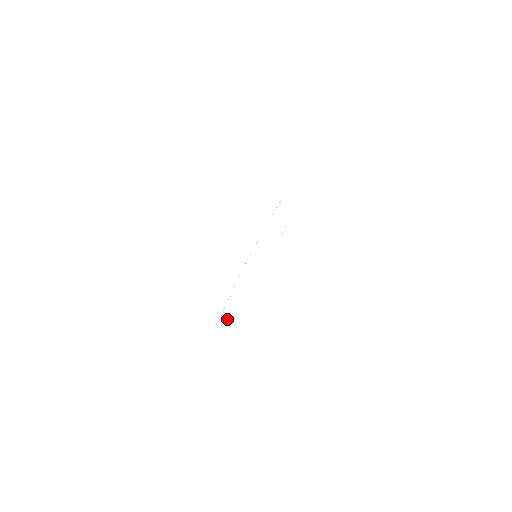
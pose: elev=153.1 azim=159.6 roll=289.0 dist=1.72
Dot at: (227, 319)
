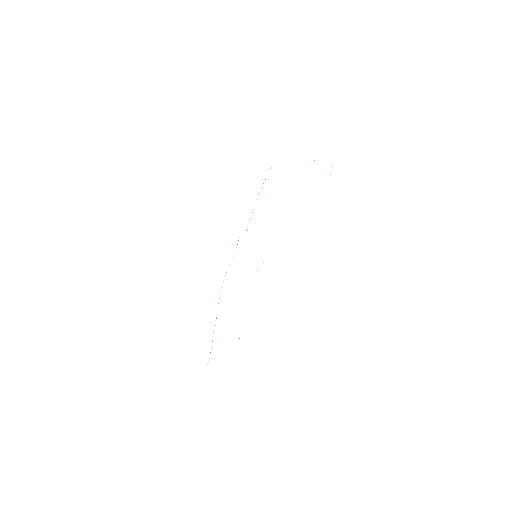
Dot at: occluded
